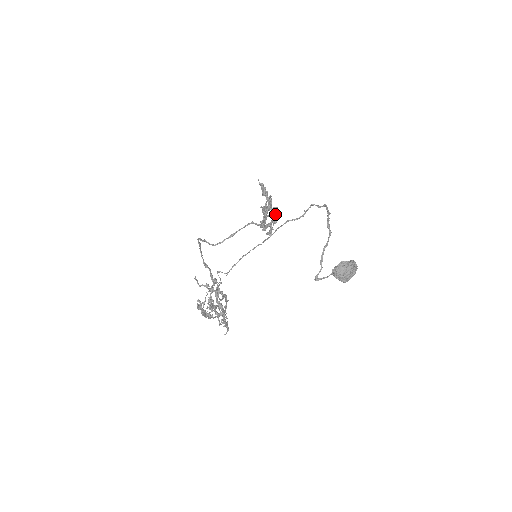
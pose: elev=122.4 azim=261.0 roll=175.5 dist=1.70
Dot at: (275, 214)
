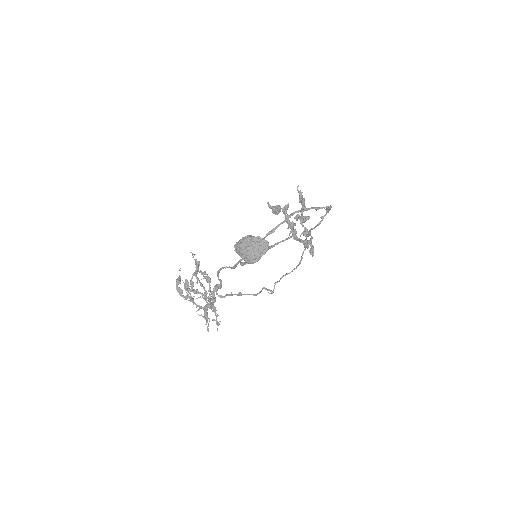
Dot at: (301, 222)
